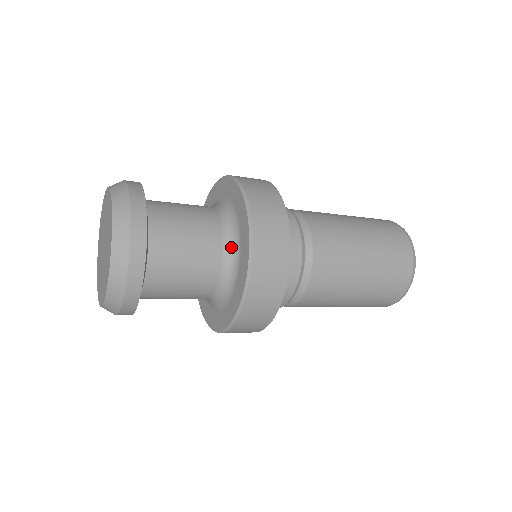
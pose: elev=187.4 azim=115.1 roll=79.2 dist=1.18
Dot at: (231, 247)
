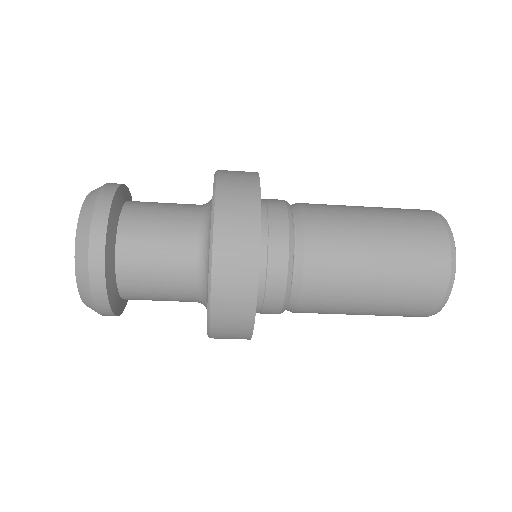
Dot at: (208, 202)
